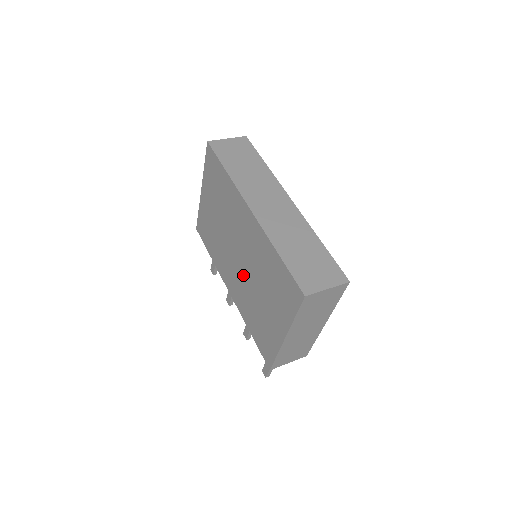
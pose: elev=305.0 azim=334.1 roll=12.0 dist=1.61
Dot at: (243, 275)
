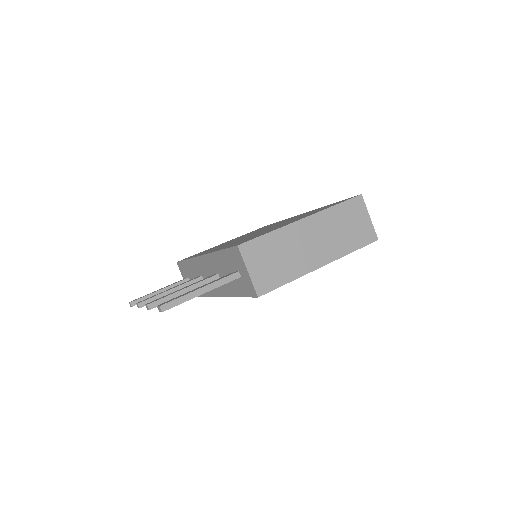
Dot at: occluded
